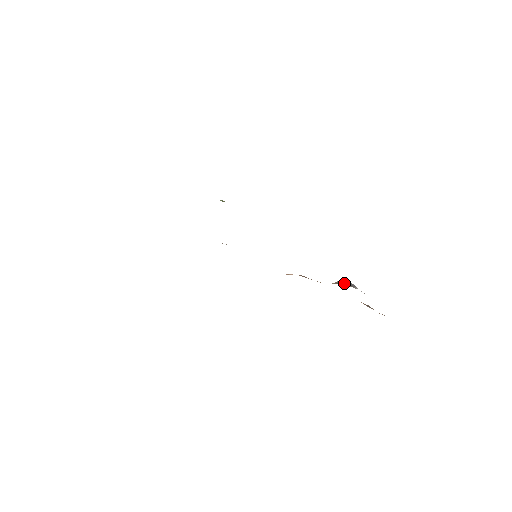
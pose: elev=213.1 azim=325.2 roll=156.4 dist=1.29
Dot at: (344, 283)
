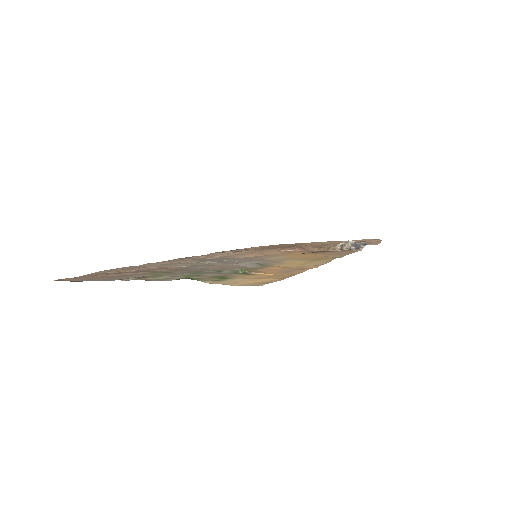
Dot at: (349, 246)
